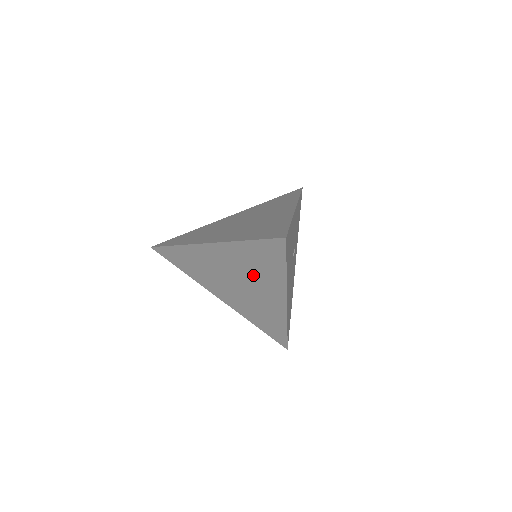
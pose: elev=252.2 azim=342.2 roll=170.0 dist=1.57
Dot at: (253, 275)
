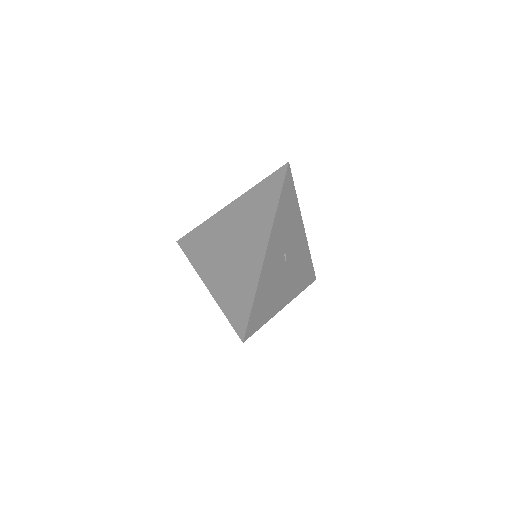
Dot at: occluded
